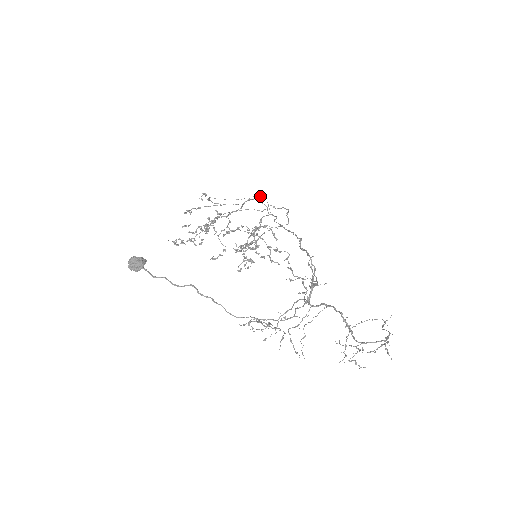
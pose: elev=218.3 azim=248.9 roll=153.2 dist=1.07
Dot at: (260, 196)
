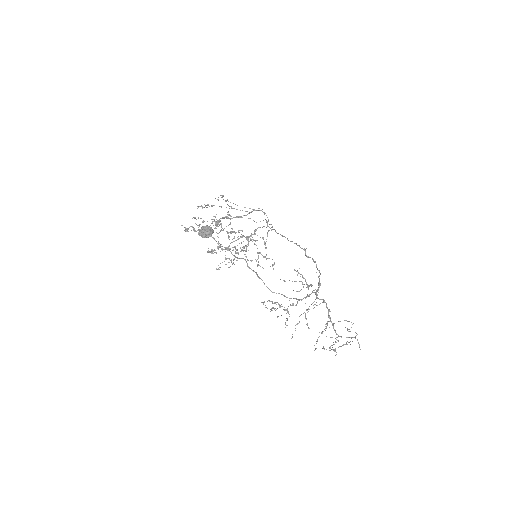
Dot at: occluded
